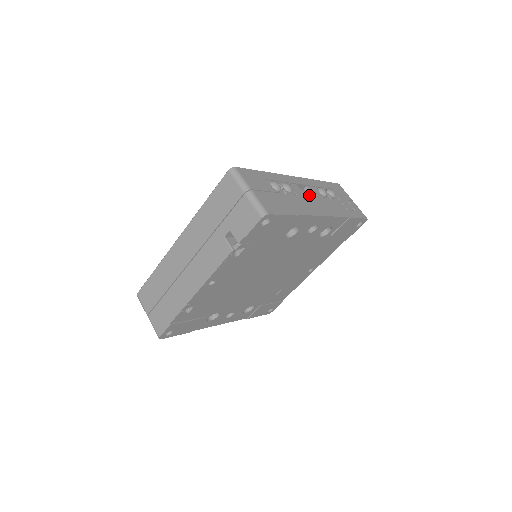
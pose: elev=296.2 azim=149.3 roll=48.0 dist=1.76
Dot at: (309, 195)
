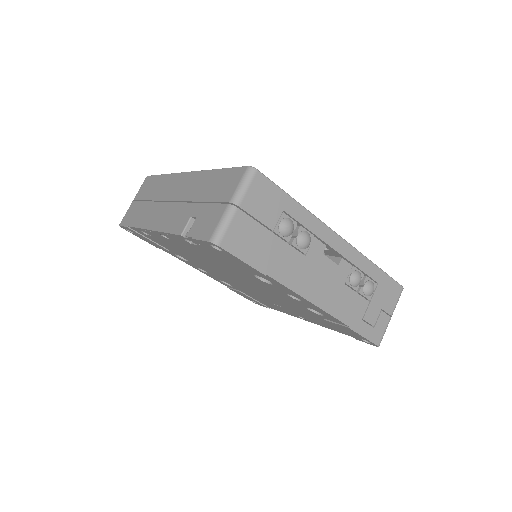
Dot at: (326, 268)
